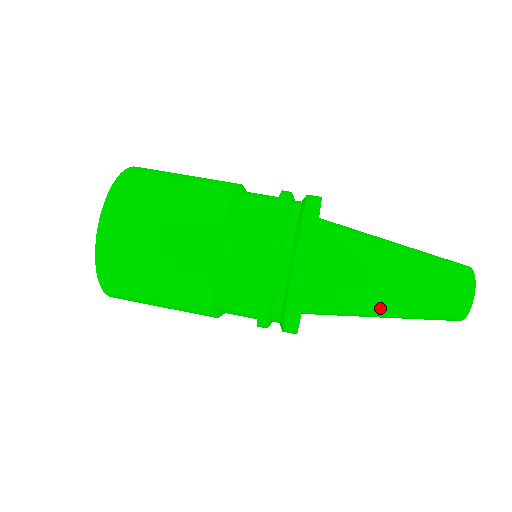
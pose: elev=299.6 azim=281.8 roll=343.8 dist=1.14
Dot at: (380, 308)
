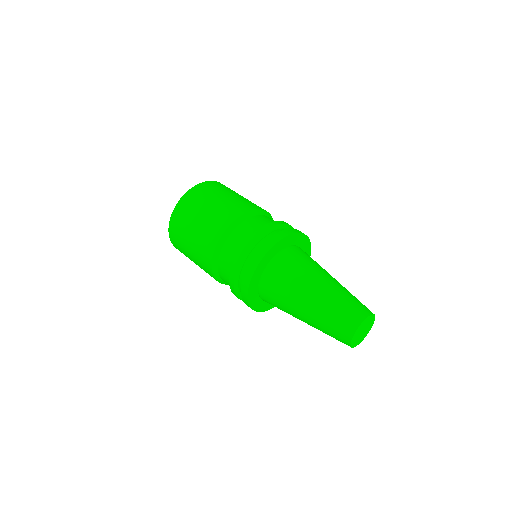
Dot at: (306, 295)
